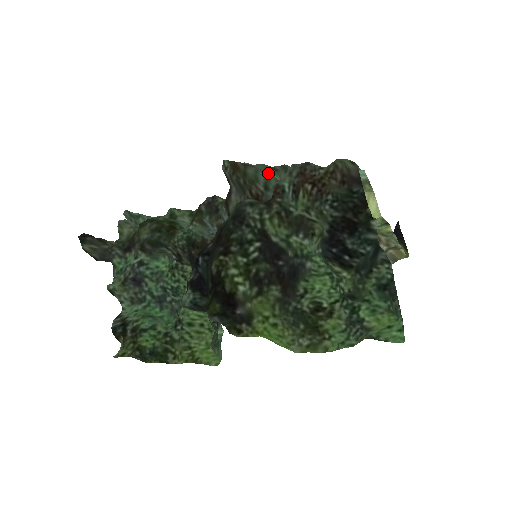
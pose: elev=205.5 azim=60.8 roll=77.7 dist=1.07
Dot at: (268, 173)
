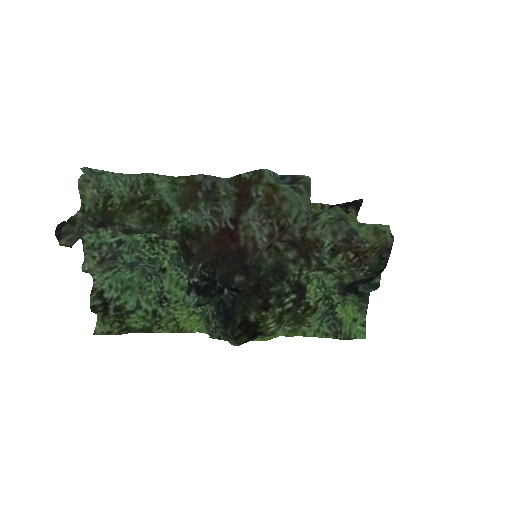
Dot at: (300, 208)
